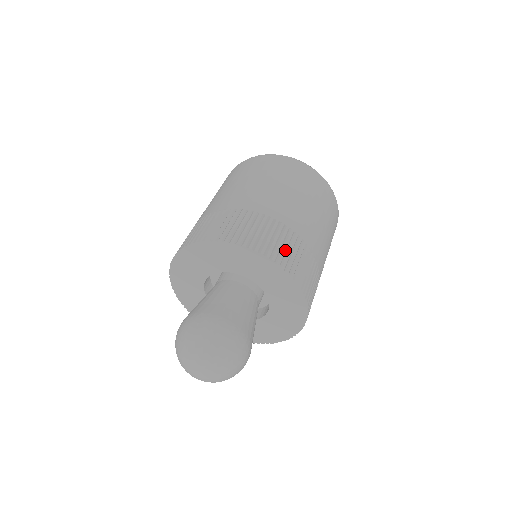
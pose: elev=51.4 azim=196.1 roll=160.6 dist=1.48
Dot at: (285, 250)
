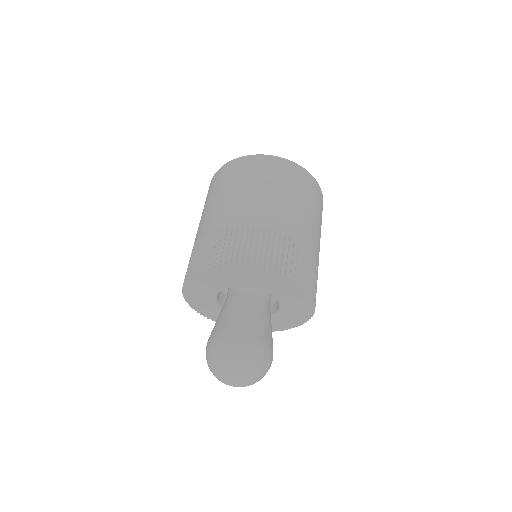
Dot at: (242, 249)
